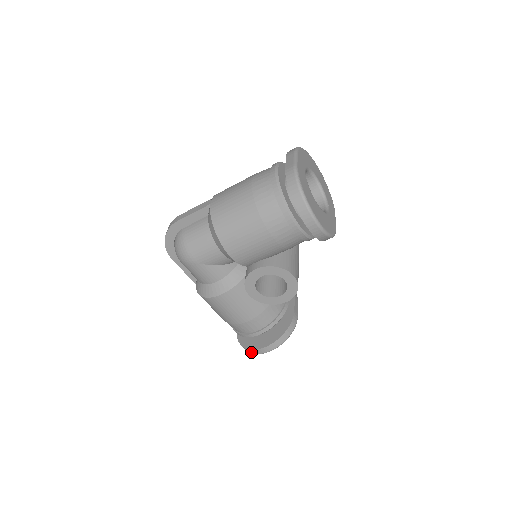
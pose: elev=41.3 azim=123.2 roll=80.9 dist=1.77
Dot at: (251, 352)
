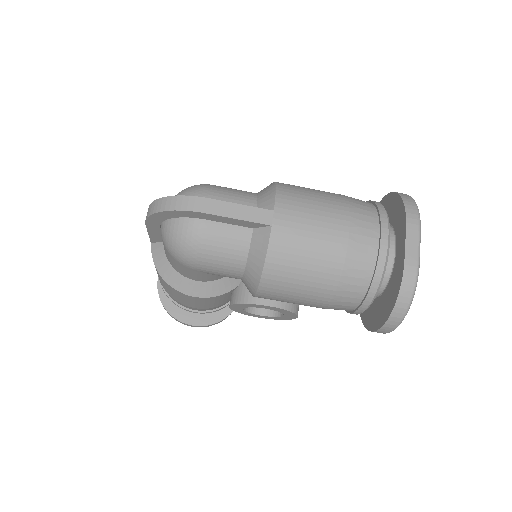
Dot at: (173, 317)
